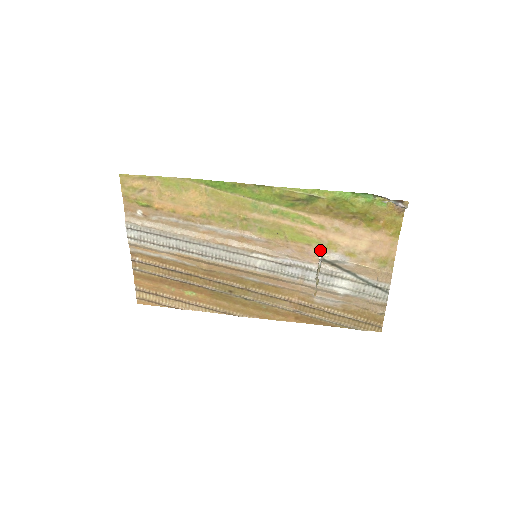
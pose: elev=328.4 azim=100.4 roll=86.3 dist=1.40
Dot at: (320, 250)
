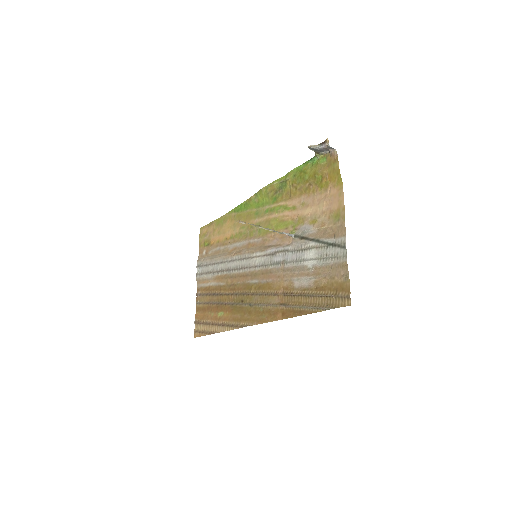
Dot at: (294, 229)
